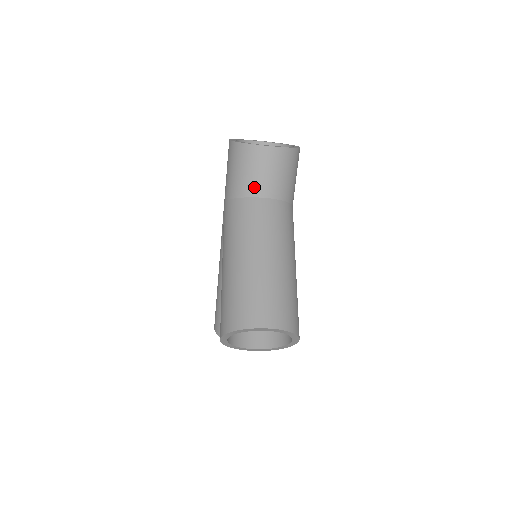
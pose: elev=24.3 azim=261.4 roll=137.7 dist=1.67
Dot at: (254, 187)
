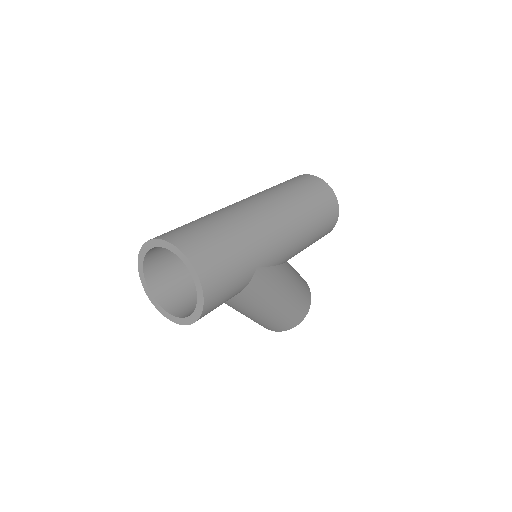
Dot at: occluded
